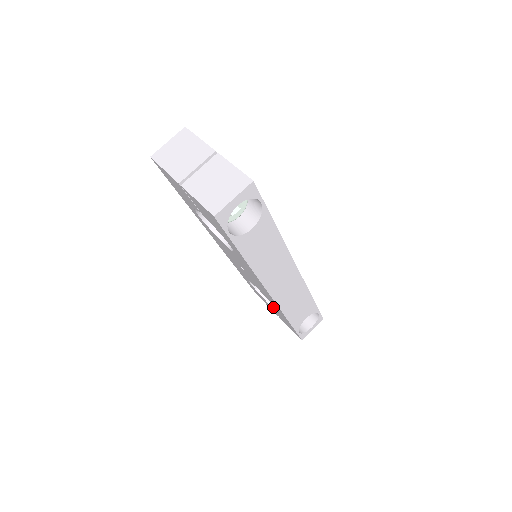
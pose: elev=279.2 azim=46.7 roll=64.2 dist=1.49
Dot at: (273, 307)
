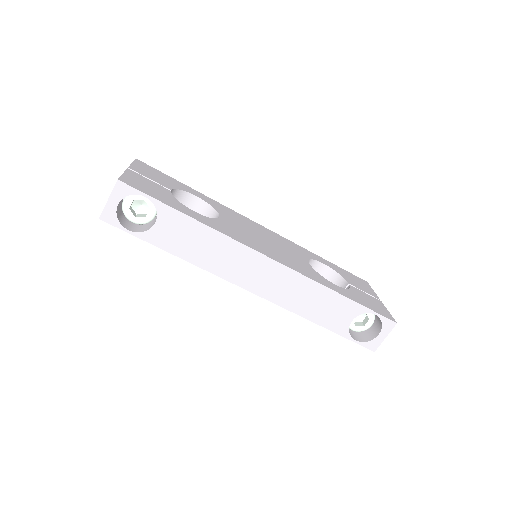
Dot at: occluded
